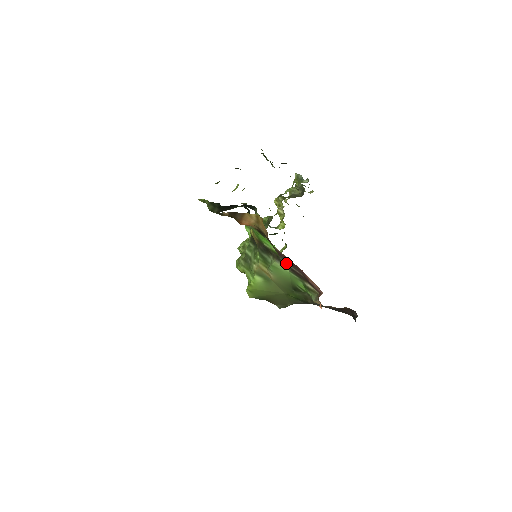
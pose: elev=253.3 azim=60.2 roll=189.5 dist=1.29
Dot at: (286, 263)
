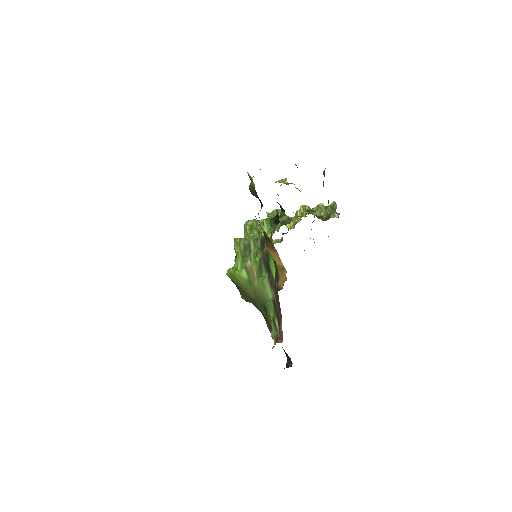
Dot at: (274, 295)
